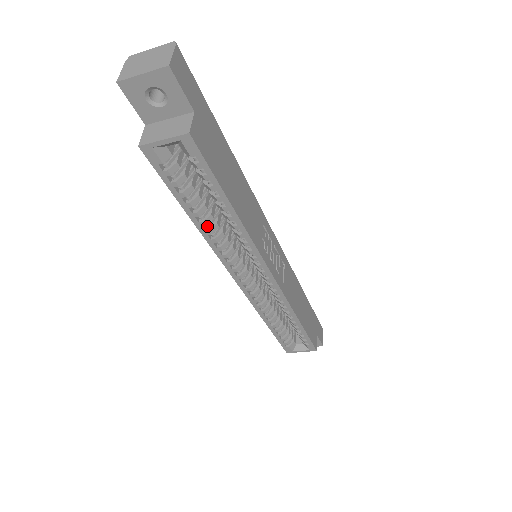
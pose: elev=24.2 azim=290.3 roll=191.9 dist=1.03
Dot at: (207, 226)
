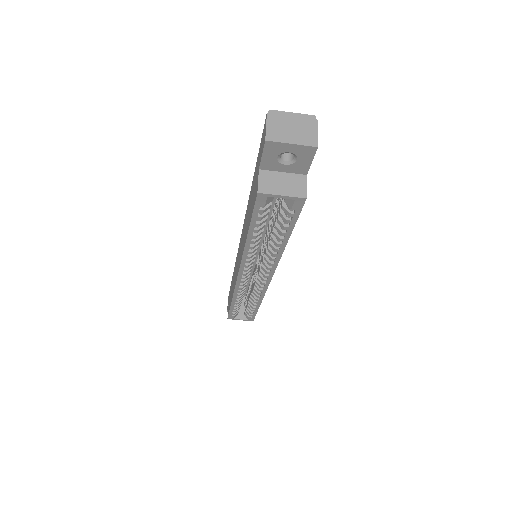
Dot at: (253, 243)
